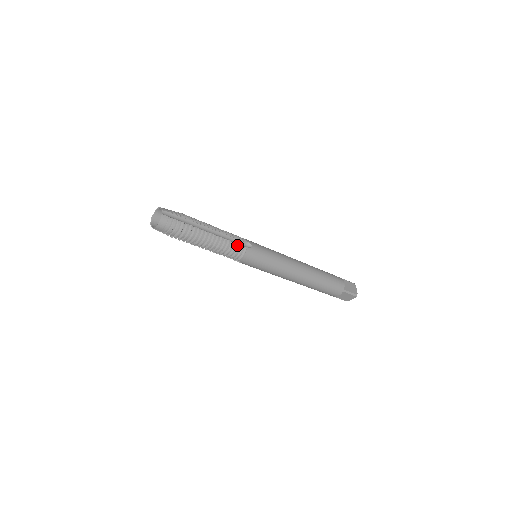
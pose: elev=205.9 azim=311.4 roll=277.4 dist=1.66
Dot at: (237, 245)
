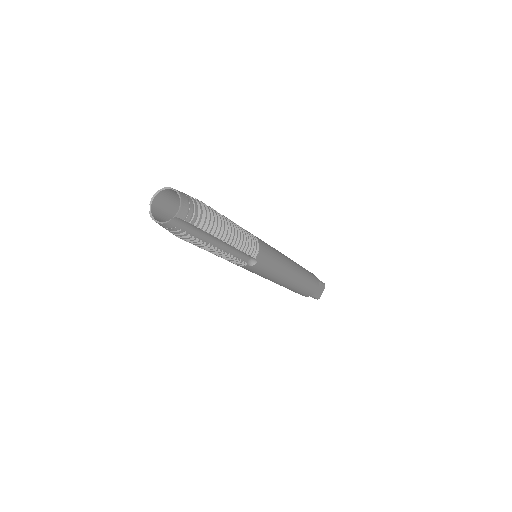
Dot at: occluded
